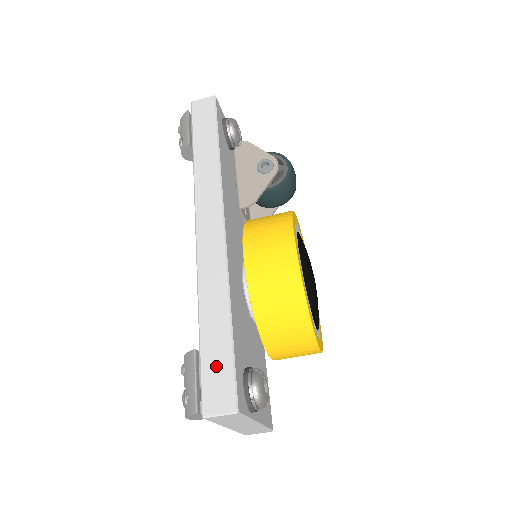
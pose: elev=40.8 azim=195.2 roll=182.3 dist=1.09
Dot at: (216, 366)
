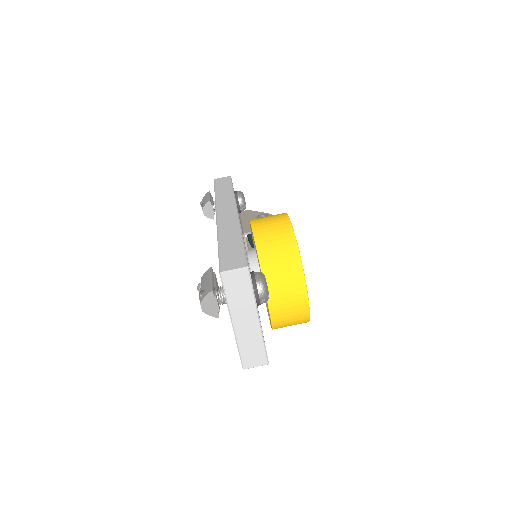
Dot at: (231, 253)
